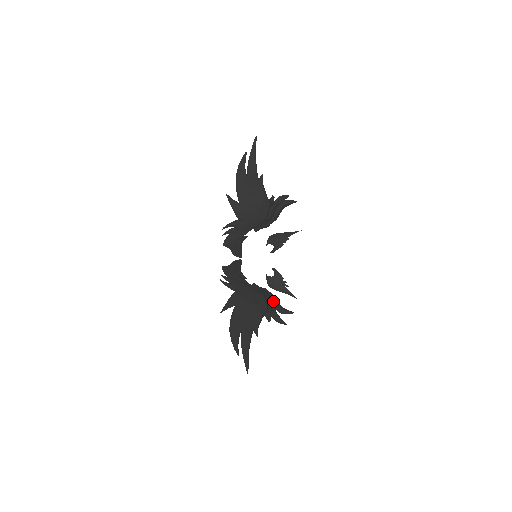
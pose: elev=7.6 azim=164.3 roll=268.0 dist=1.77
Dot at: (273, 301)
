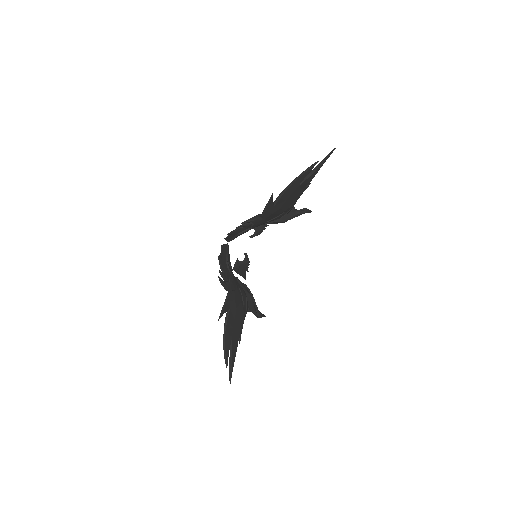
Dot at: (254, 304)
